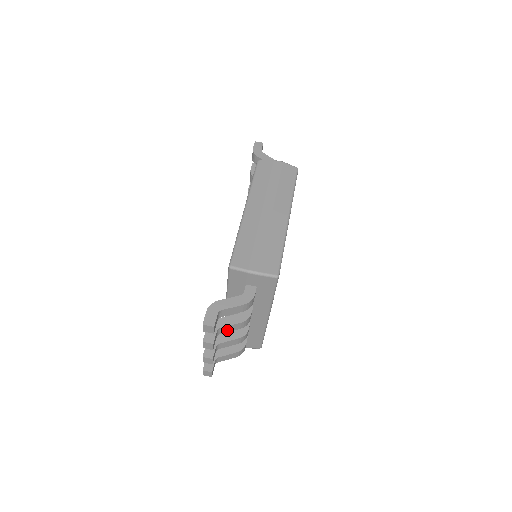
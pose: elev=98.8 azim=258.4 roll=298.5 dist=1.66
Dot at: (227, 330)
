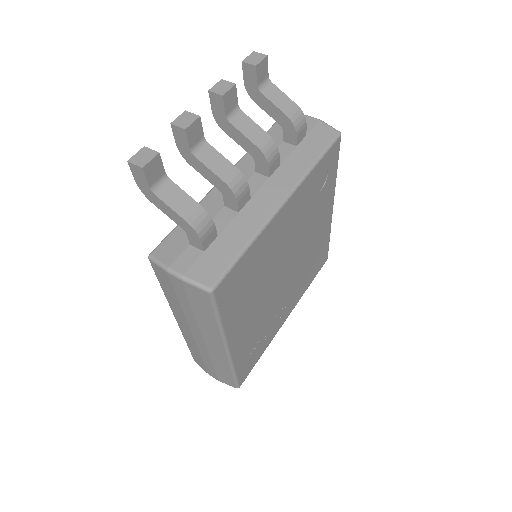
Dot at: (243, 128)
